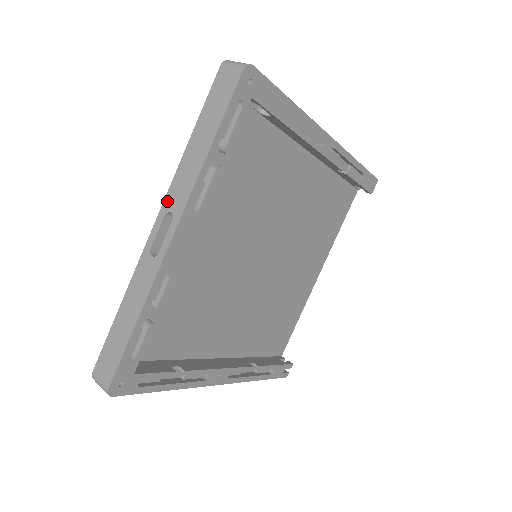
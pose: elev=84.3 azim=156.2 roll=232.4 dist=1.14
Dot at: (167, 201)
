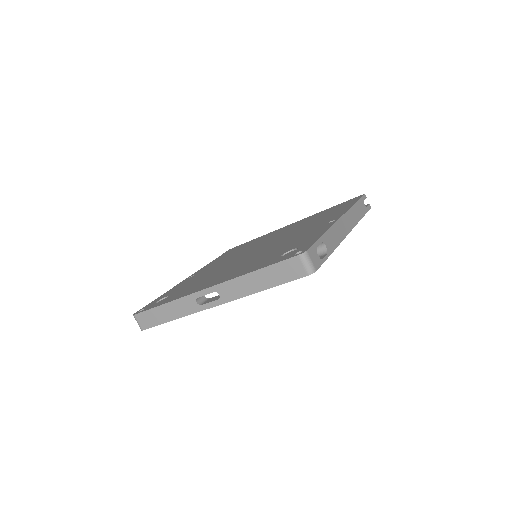
Dot at: (220, 287)
